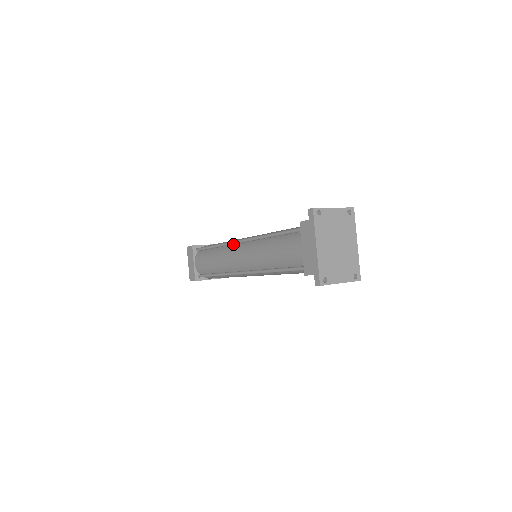
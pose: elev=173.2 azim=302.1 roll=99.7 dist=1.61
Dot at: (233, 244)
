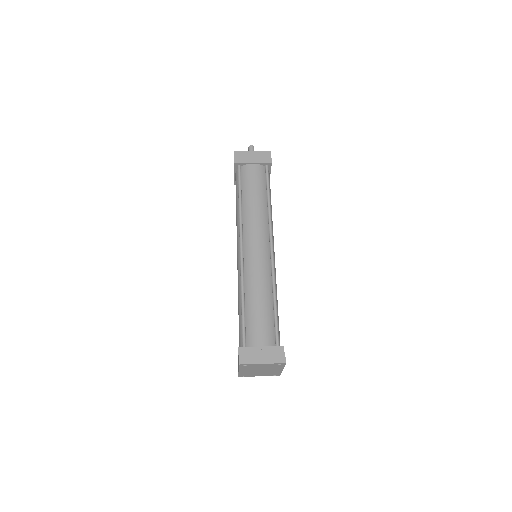
Dot at: (242, 234)
